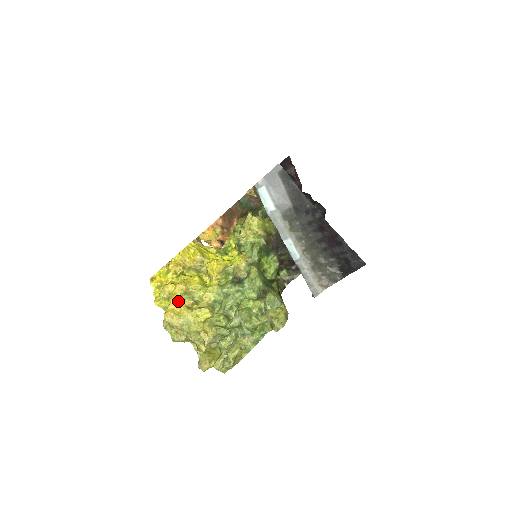
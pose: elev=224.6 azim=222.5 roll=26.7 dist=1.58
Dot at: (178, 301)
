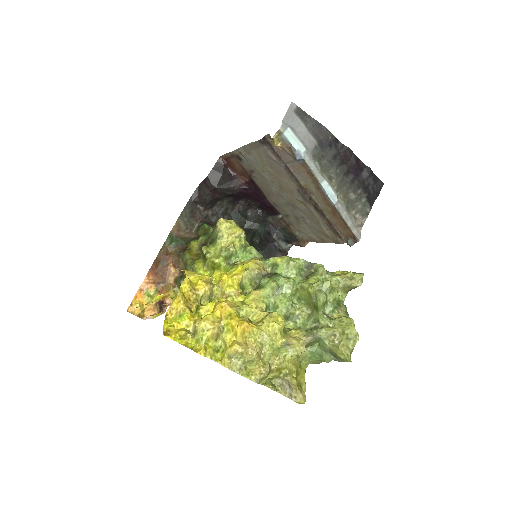
Dot at: (241, 319)
